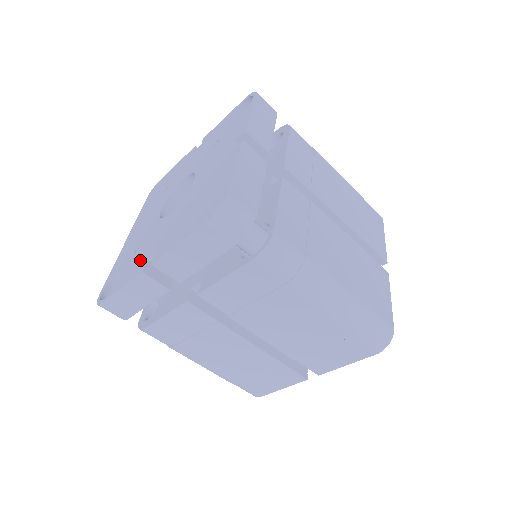
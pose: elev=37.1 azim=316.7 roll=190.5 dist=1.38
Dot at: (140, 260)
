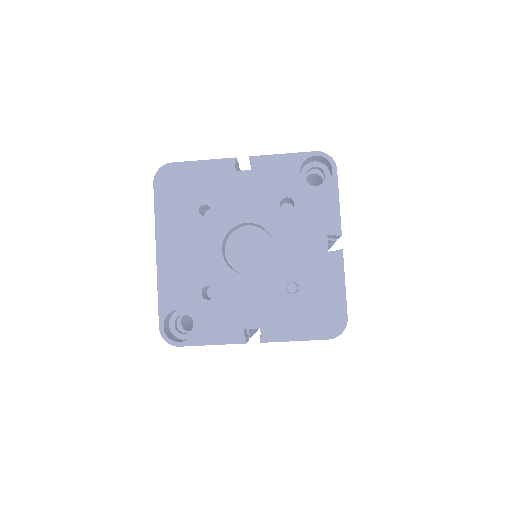
Dot at: (229, 322)
